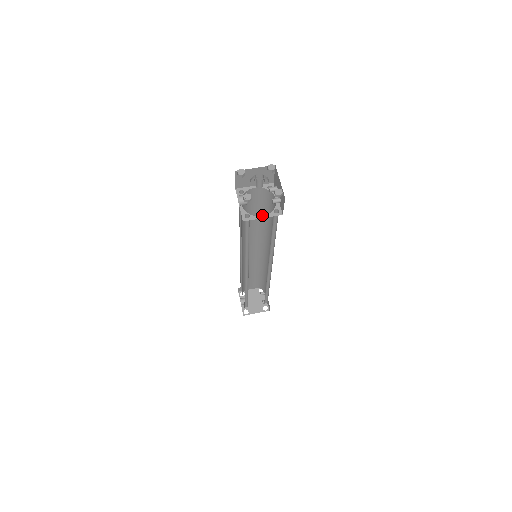
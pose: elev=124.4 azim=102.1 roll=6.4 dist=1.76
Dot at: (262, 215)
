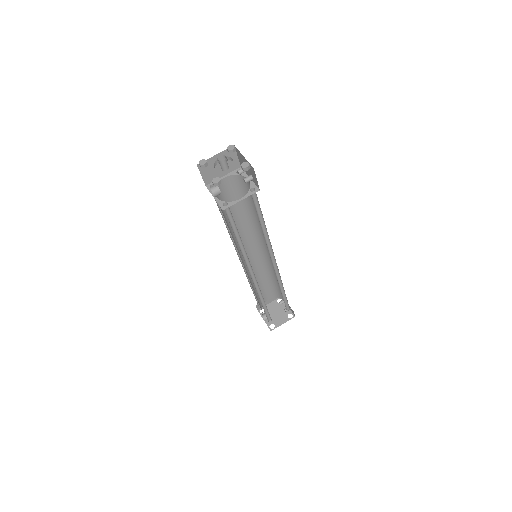
Dot at: (244, 208)
